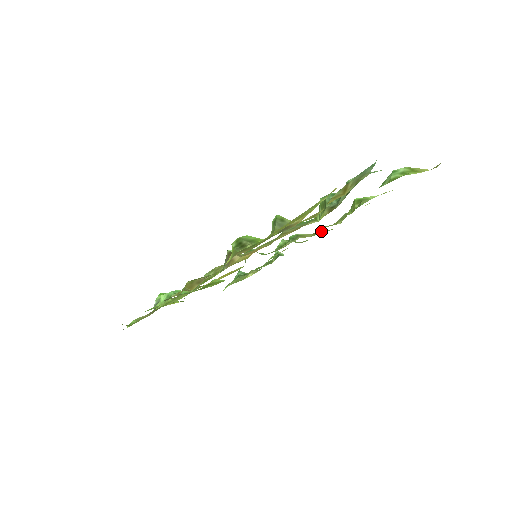
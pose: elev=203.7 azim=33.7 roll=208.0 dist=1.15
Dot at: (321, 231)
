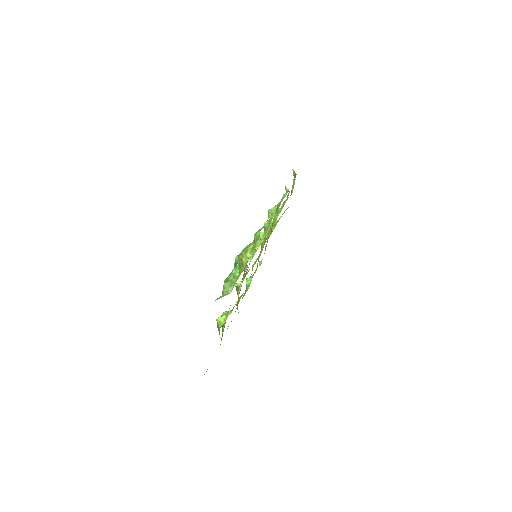
Dot at: (277, 205)
